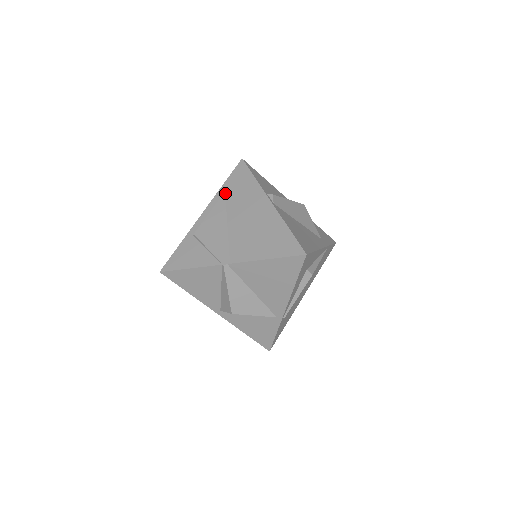
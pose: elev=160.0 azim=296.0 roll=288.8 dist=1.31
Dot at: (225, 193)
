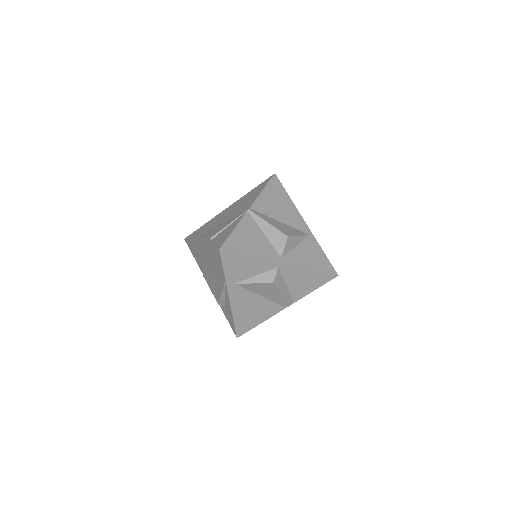
Dot at: (198, 236)
